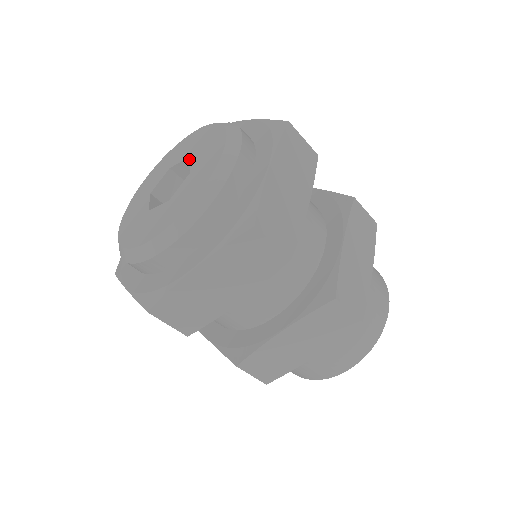
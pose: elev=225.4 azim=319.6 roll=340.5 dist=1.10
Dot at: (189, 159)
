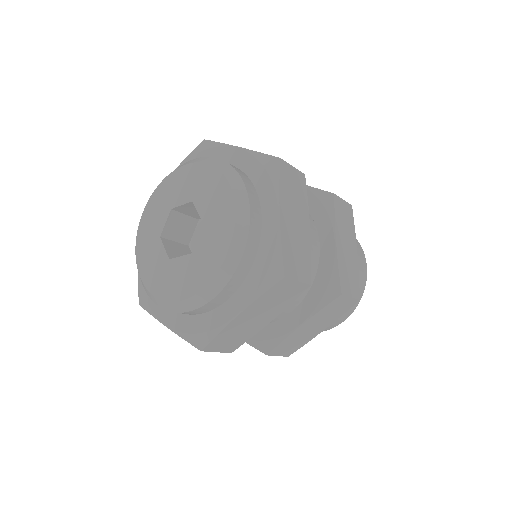
Dot at: (191, 202)
